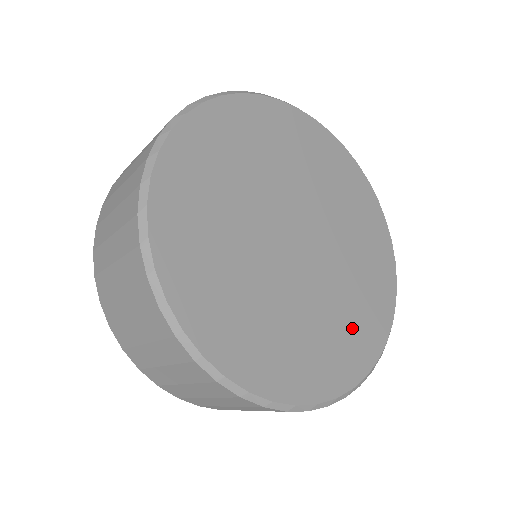
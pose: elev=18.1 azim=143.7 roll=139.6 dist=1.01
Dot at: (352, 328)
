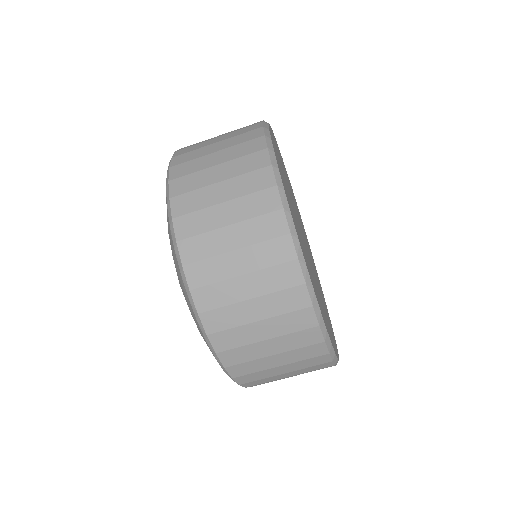
Dot at: (313, 281)
